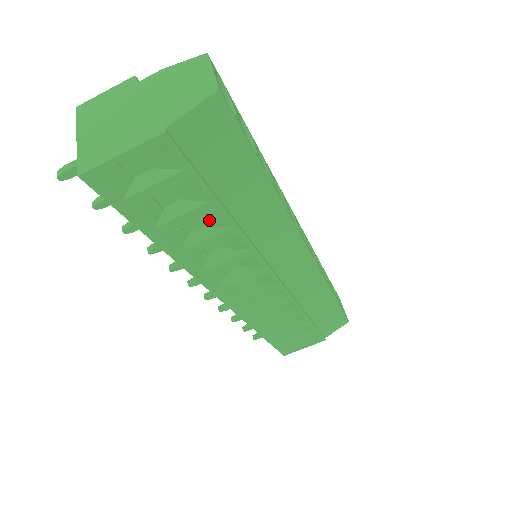
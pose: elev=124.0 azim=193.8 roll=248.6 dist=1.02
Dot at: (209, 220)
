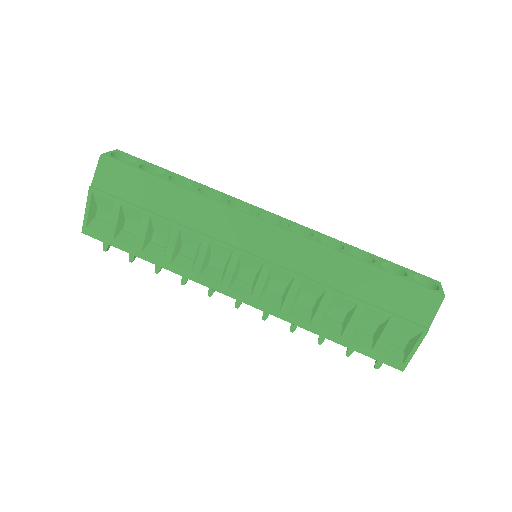
Dot at: (163, 230)
